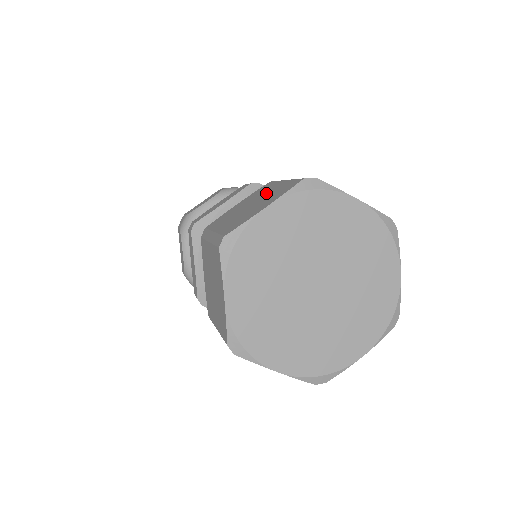
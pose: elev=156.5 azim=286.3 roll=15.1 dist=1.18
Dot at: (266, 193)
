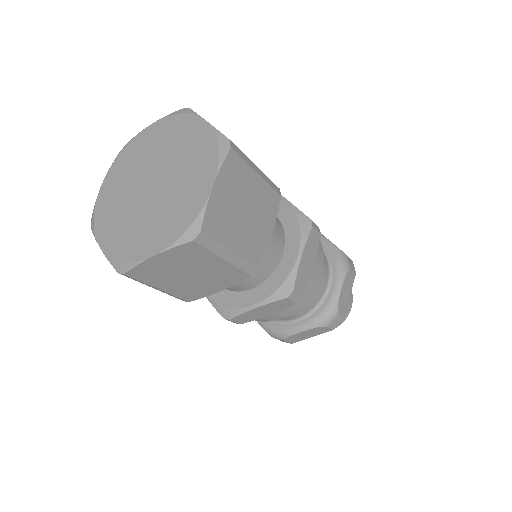
Dot at: occluded
